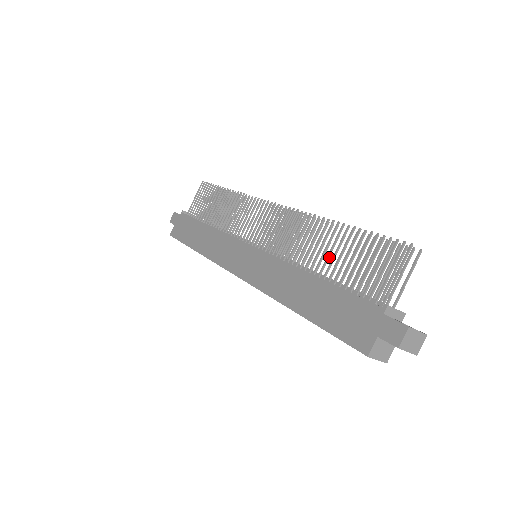
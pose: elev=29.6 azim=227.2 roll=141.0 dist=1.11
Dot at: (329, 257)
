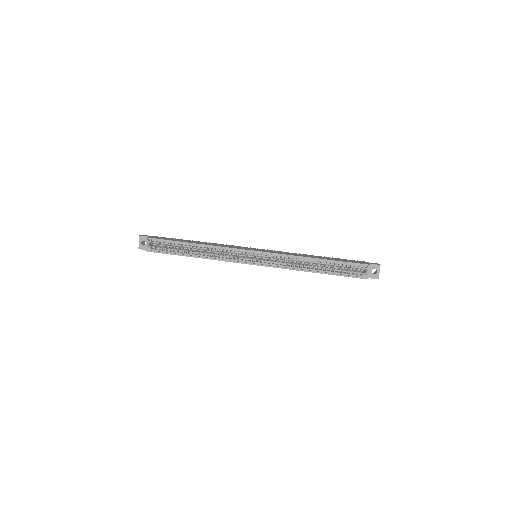
Dot at: occluded
